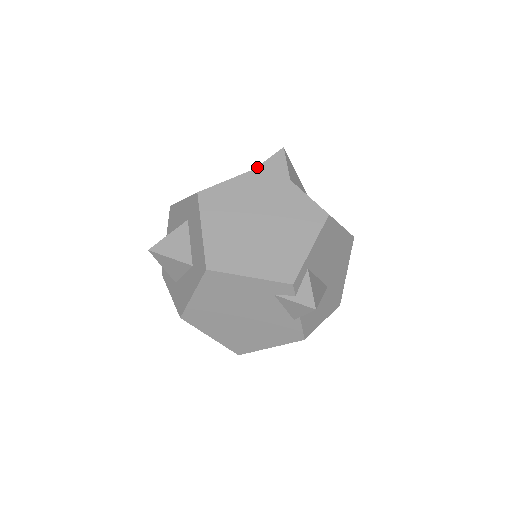
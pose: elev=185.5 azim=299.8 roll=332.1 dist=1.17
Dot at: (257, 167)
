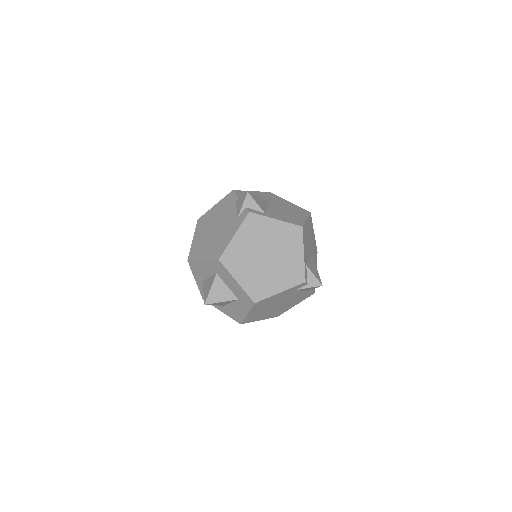
Dot at: (239, 215)
